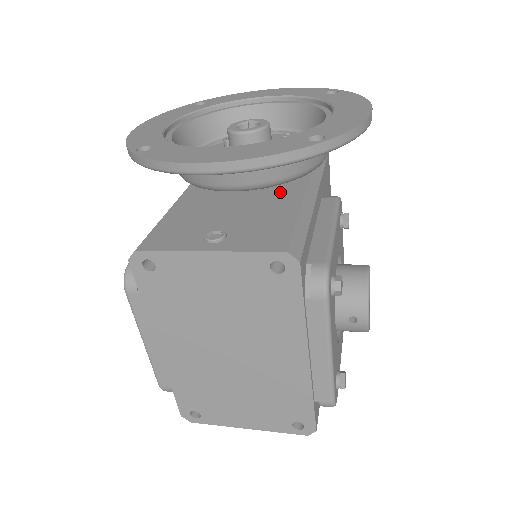
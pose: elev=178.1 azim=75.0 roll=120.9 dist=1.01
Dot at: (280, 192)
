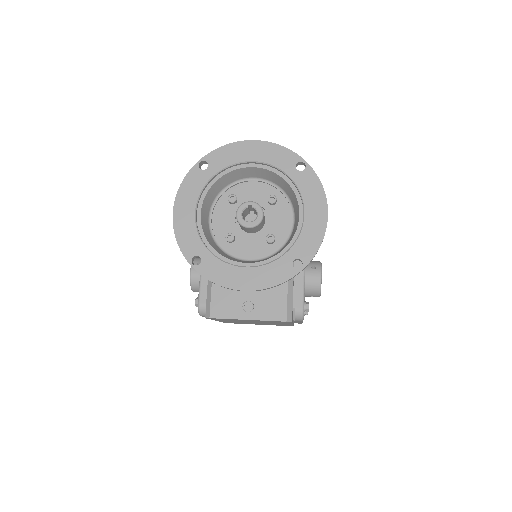
Dot at: occluded
